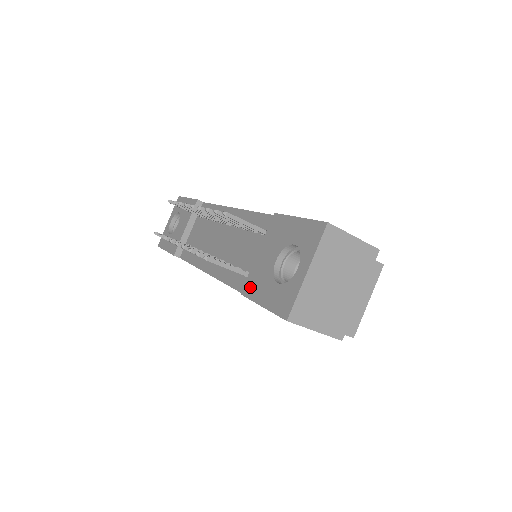
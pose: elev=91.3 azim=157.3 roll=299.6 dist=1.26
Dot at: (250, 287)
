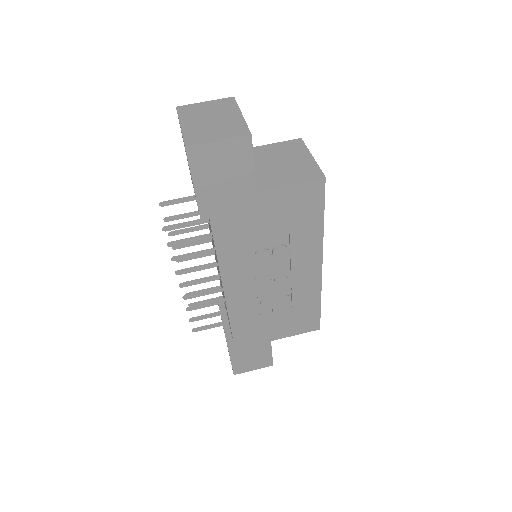
Dot at: occluded
